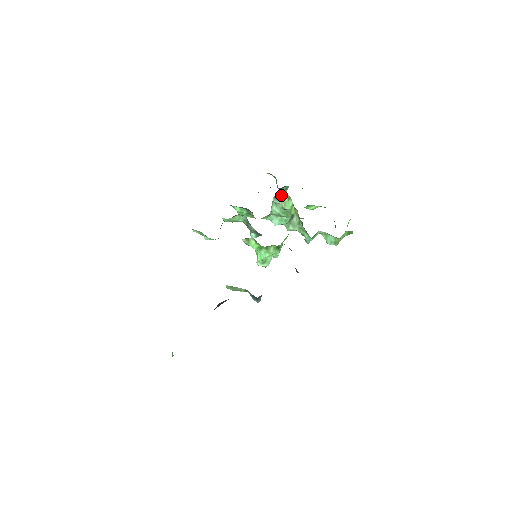
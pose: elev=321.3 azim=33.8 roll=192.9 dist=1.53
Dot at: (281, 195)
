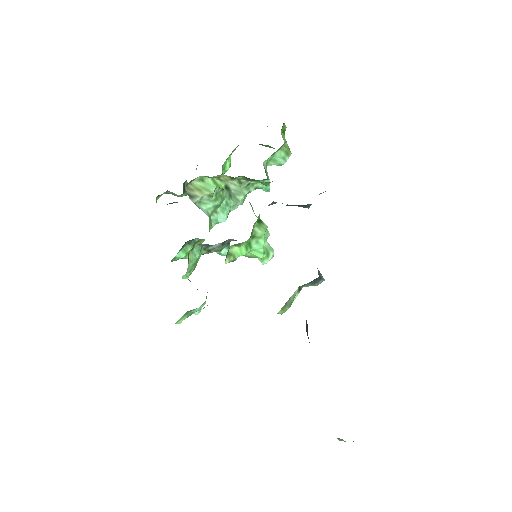
Dot at: (192, 187)
